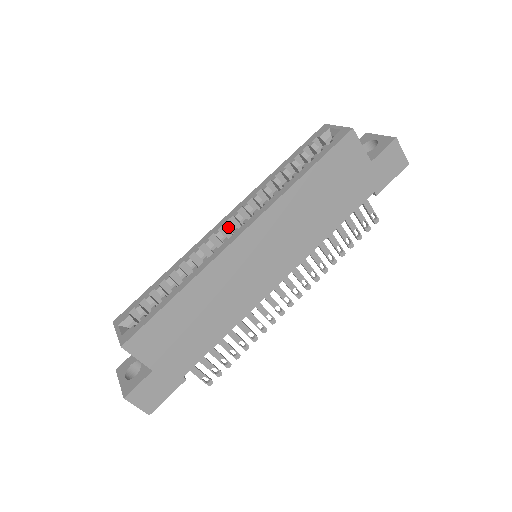
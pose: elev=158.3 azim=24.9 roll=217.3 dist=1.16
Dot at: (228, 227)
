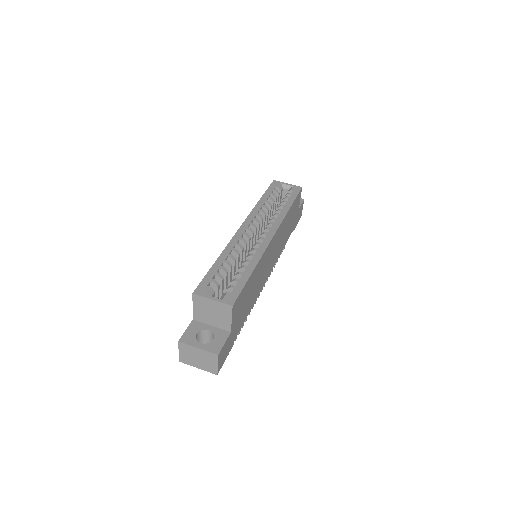
Dot at: (251, 231)
